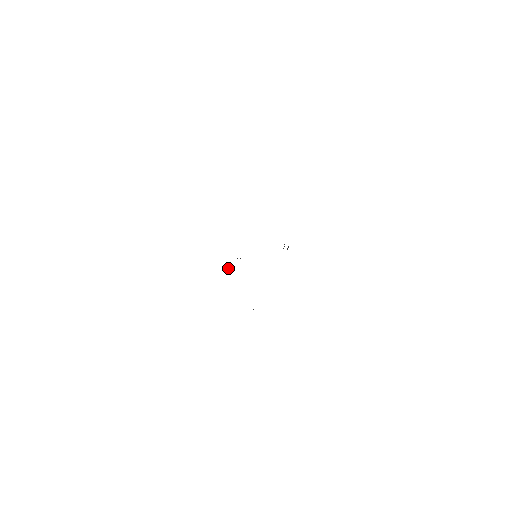
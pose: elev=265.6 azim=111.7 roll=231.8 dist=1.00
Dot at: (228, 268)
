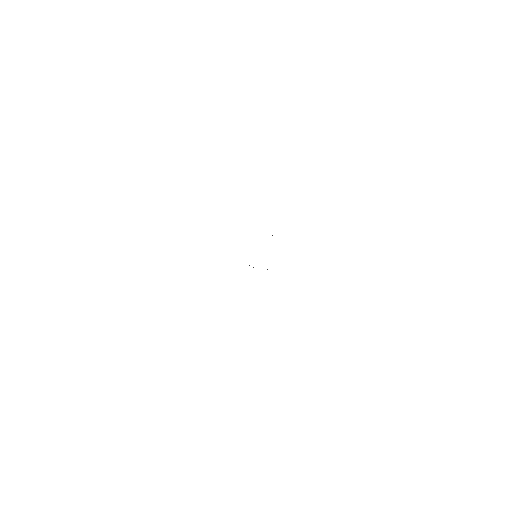
Dot at: occluded
